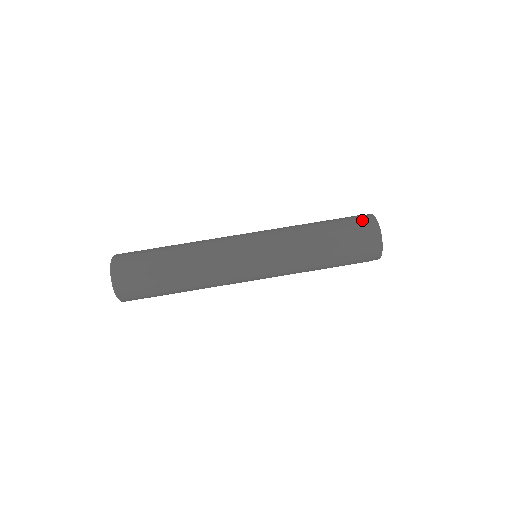
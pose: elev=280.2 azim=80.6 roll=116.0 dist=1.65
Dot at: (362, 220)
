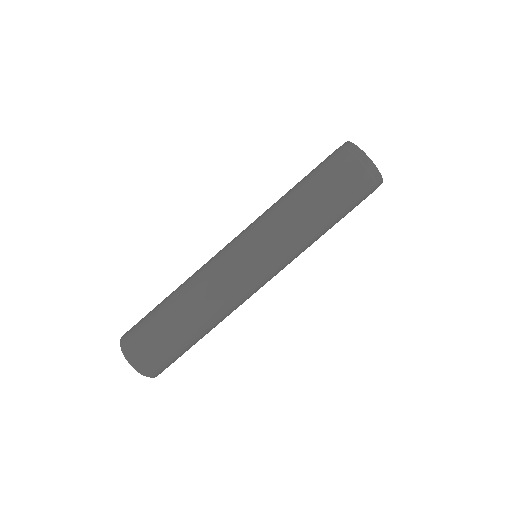
Dot at: (347, 160)
